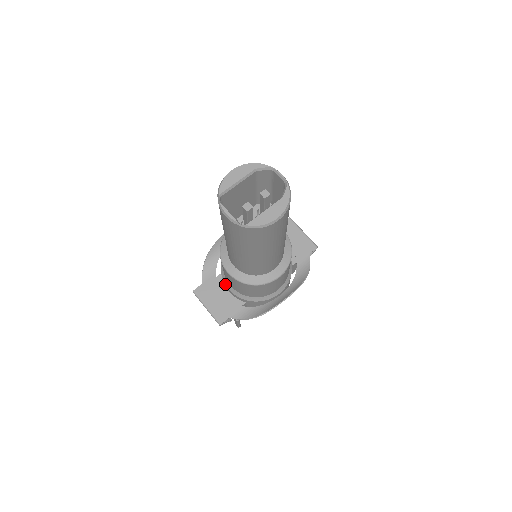
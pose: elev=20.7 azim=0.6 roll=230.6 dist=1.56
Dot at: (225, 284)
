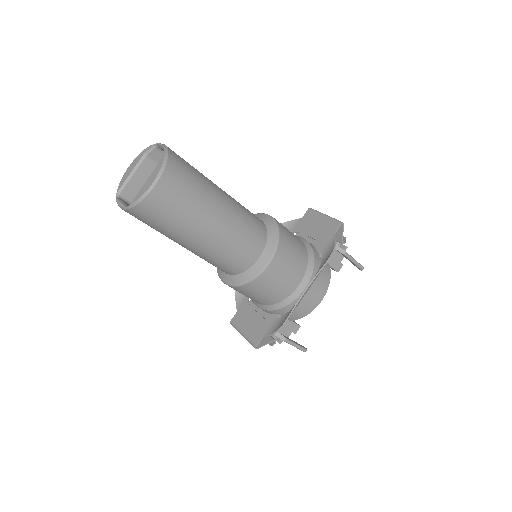
Dot at: (253, 302)
